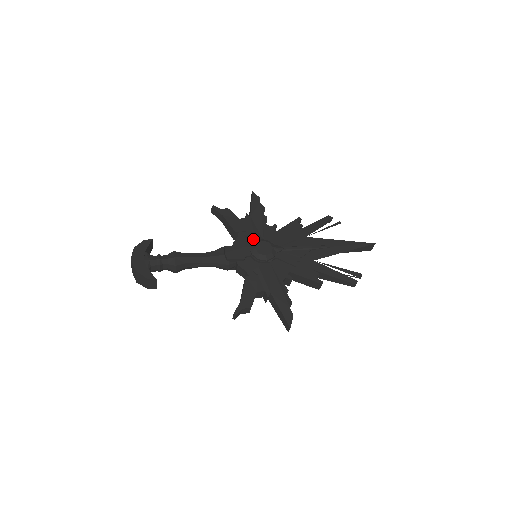
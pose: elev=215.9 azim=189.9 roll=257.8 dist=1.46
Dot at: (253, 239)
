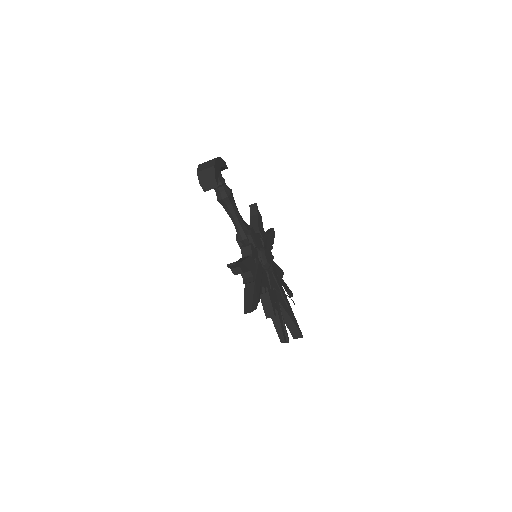
Dot at: (263, 246)
